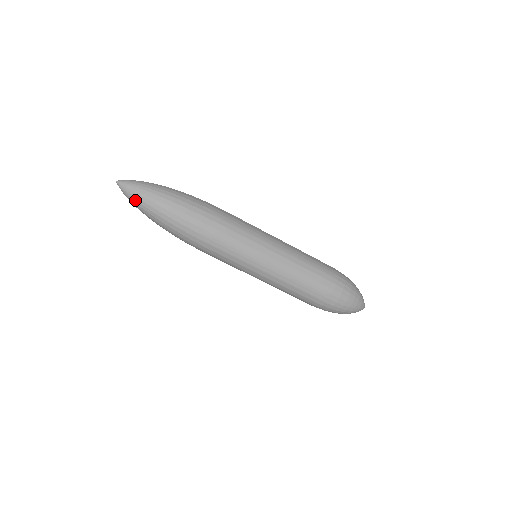
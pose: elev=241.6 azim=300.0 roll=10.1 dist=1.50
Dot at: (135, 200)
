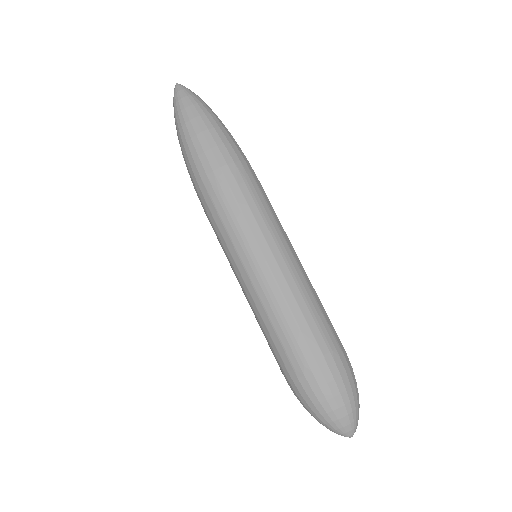
Dot at: (176, 108)
